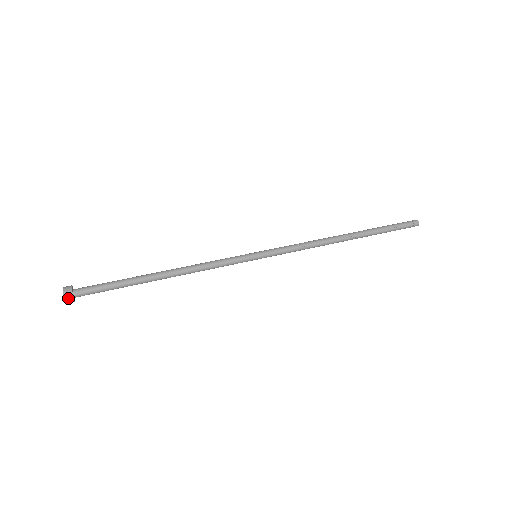
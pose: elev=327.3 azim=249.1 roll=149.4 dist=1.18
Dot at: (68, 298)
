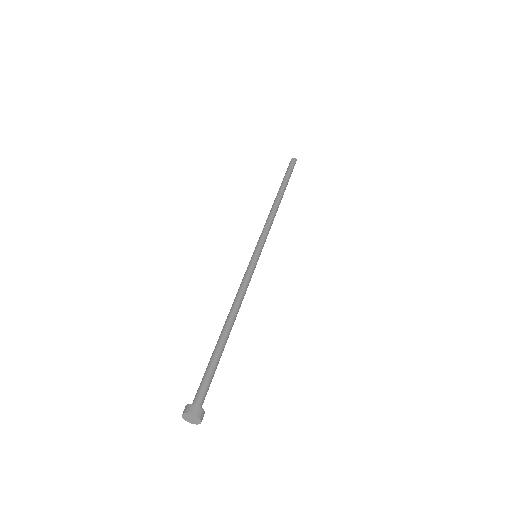
Dot at: (198, 413)
